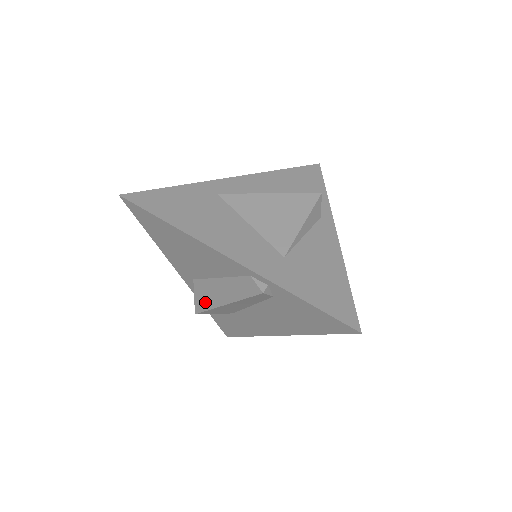
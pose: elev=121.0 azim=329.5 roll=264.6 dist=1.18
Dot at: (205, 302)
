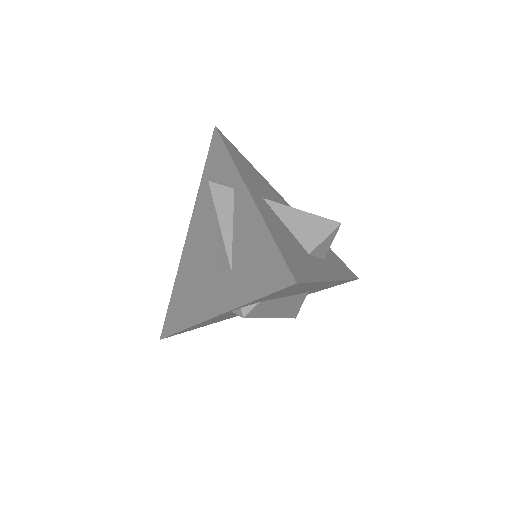
Dot at: occluded
